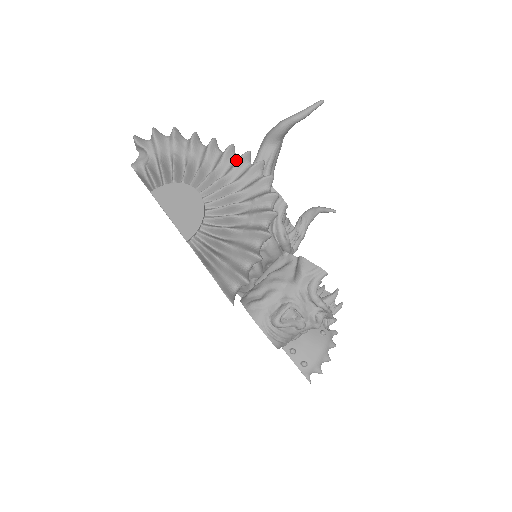
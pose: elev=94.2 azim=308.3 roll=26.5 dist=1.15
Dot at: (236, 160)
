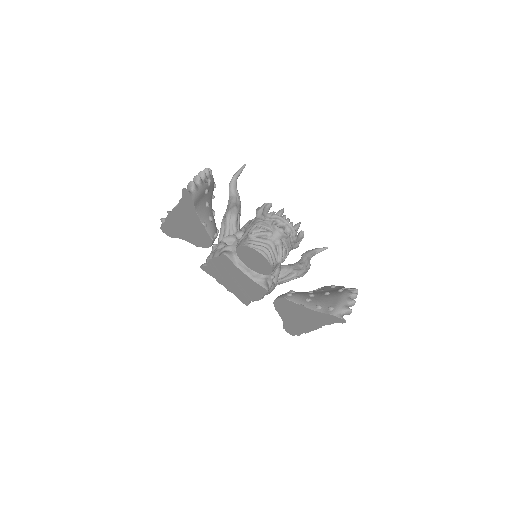
Dot at: occluded
